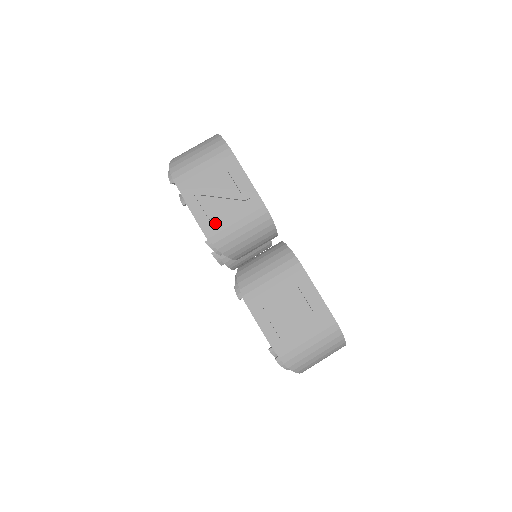
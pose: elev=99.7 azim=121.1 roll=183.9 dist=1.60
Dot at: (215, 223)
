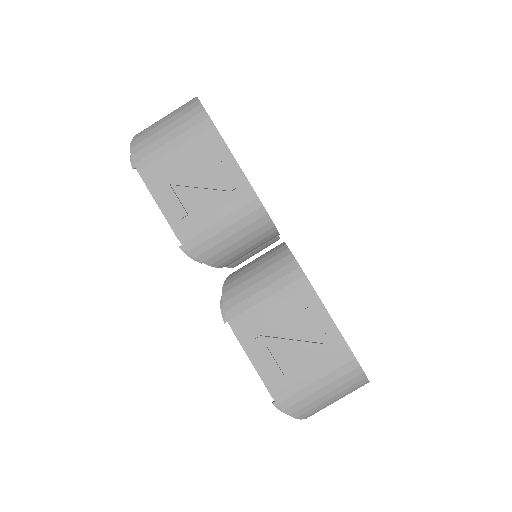
Dot at: (190, 223)
